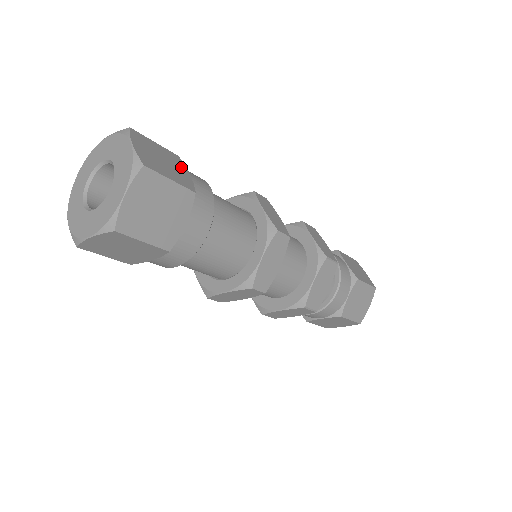
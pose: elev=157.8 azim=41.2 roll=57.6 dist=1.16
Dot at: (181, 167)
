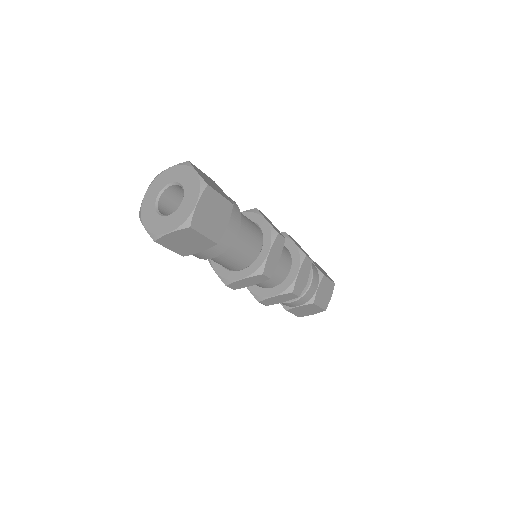
Dot at: (226, 218)
